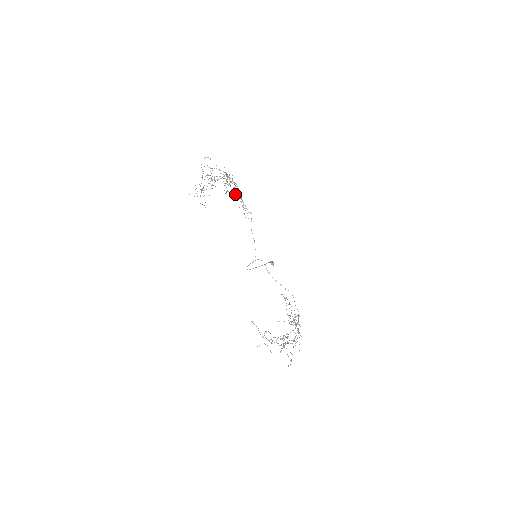
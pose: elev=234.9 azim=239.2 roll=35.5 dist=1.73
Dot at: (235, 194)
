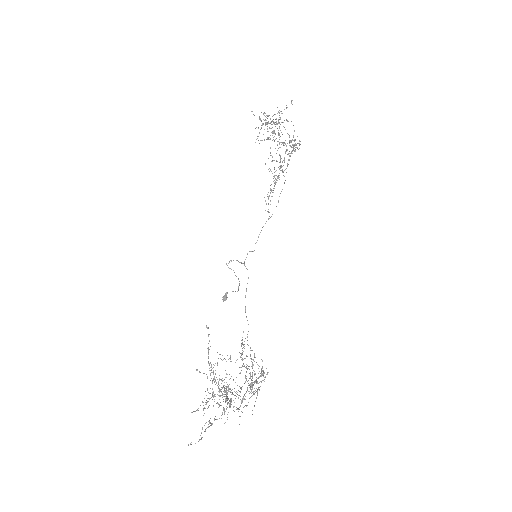
Dot at: occluded
